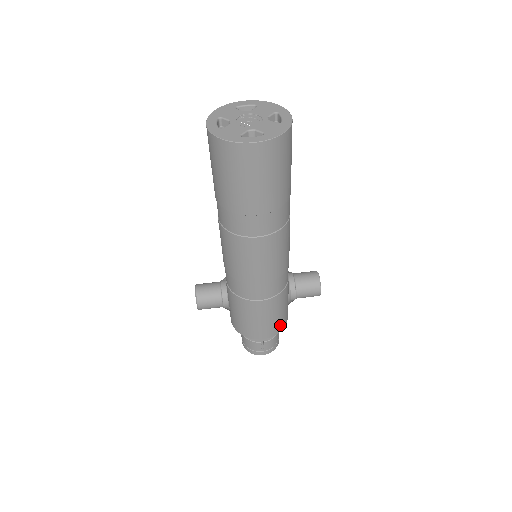
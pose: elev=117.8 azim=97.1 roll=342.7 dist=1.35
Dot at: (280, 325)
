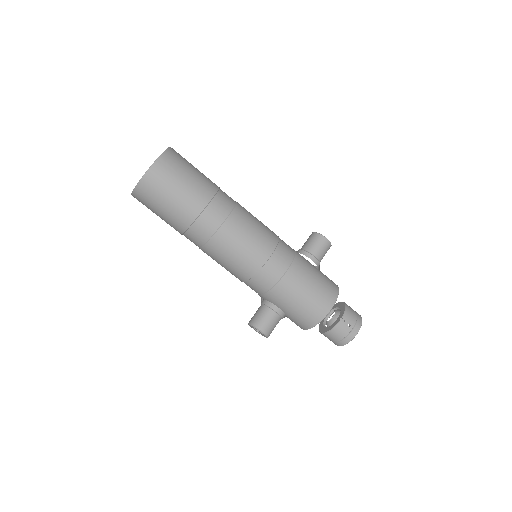
Dot at: (331, 287)
